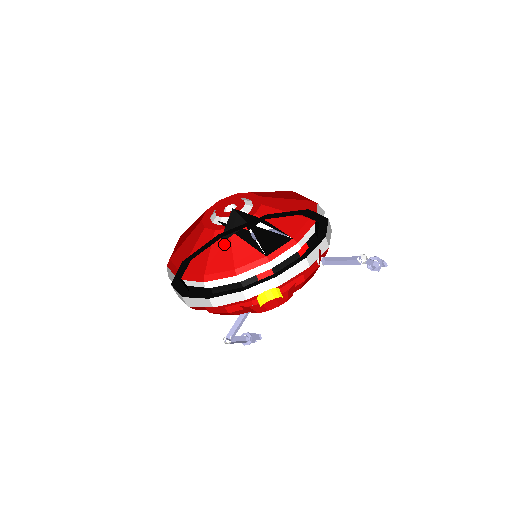
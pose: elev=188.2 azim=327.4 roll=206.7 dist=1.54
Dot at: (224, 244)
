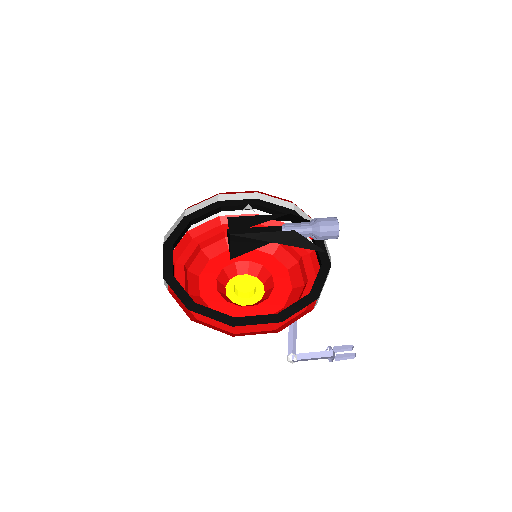
Dot at: occluded
